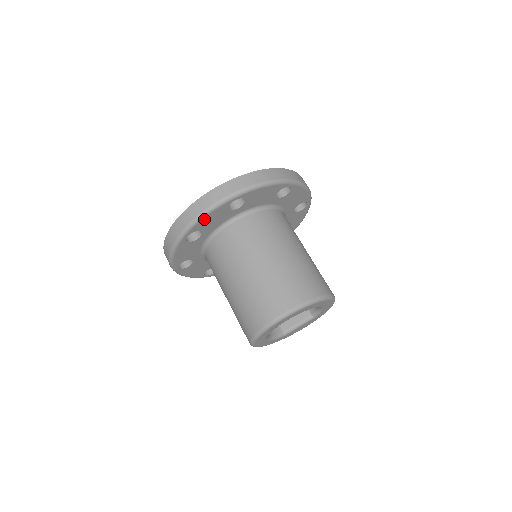
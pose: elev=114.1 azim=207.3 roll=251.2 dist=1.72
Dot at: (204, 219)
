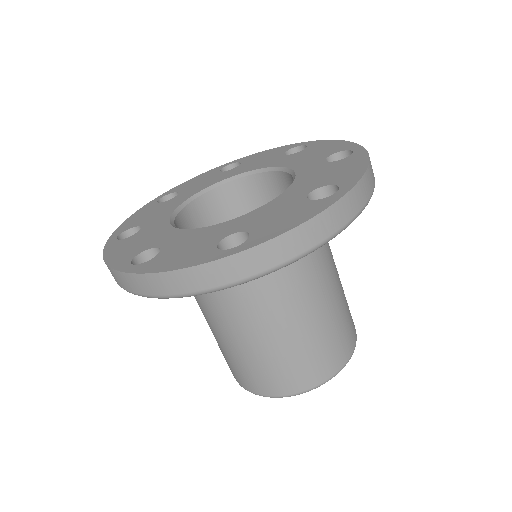
Dot at: occluded
